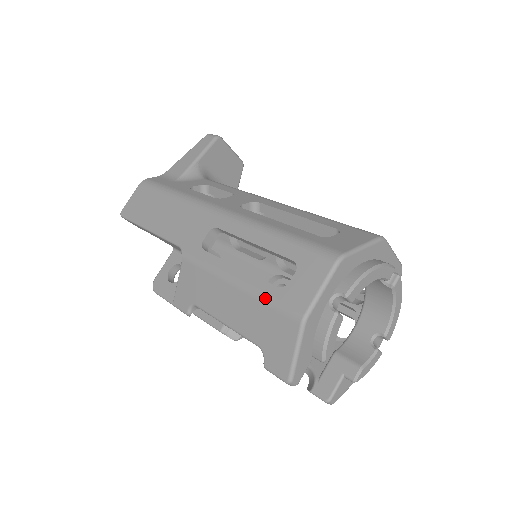
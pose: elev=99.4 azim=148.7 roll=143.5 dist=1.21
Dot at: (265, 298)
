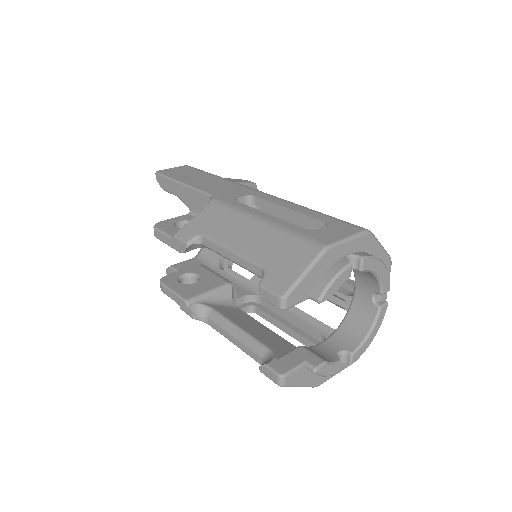
Dot at: (291, 231)
